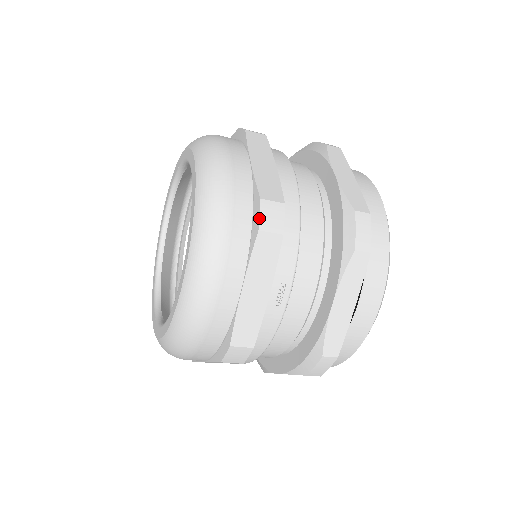
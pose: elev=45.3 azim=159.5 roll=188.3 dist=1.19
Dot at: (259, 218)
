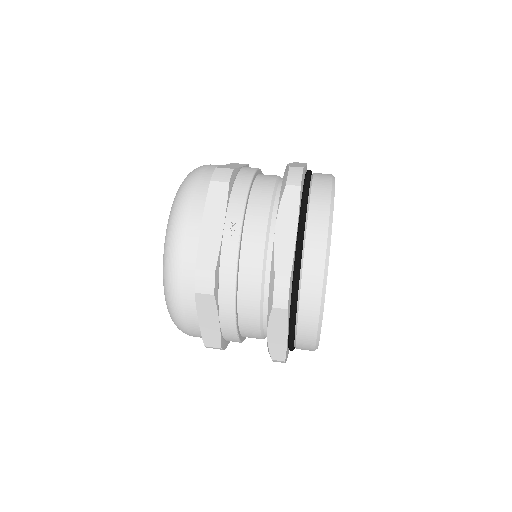
Dot at: (212, 175)
